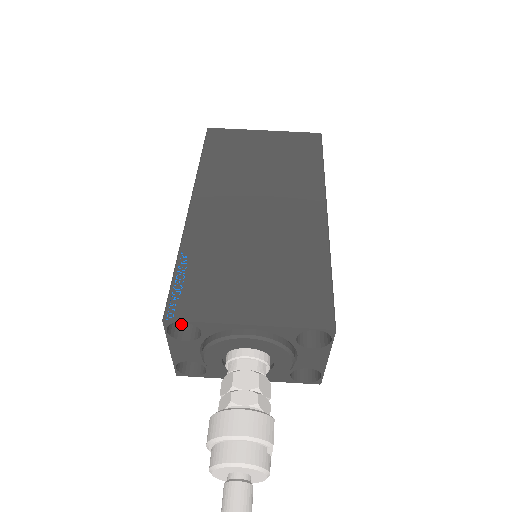
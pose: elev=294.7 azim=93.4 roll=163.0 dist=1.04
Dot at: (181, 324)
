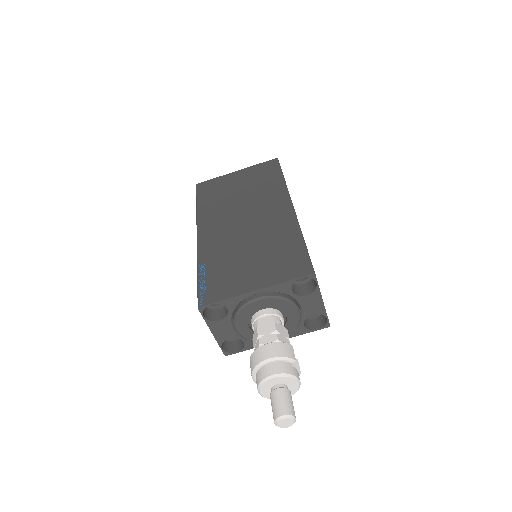
Dot at: (213, 312)
